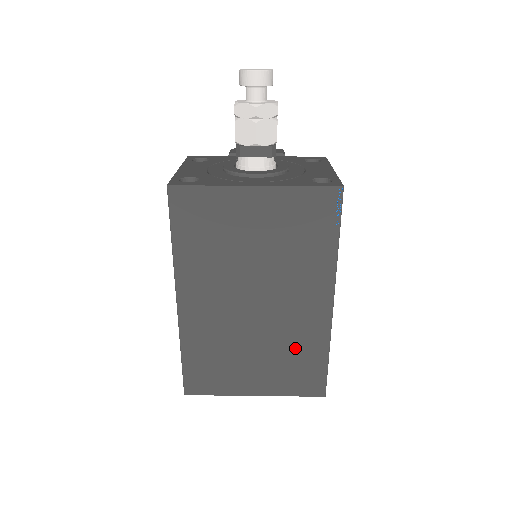
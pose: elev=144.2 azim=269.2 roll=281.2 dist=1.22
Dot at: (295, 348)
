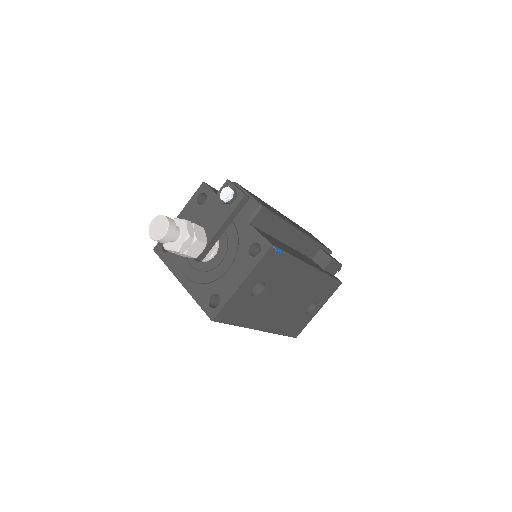
Dot at: occluded
